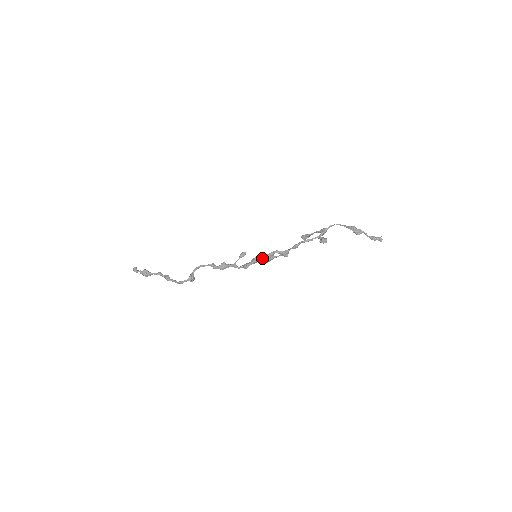
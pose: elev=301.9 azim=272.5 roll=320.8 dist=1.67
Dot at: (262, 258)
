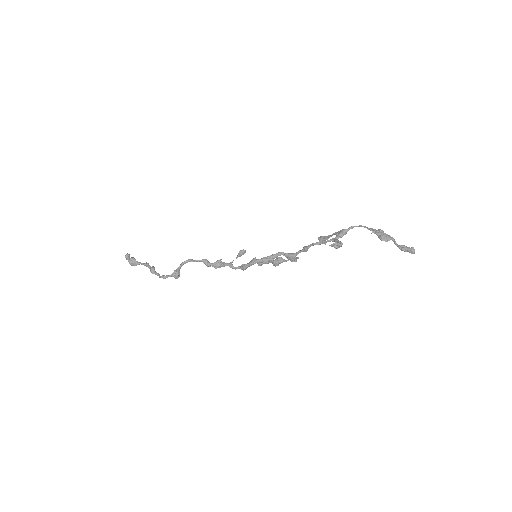
Dot at: (262, 259)
